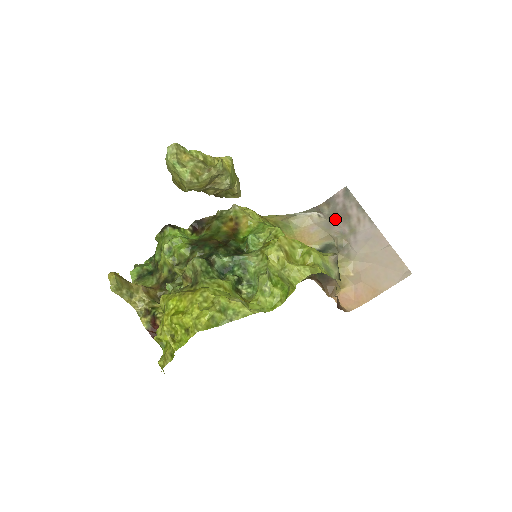
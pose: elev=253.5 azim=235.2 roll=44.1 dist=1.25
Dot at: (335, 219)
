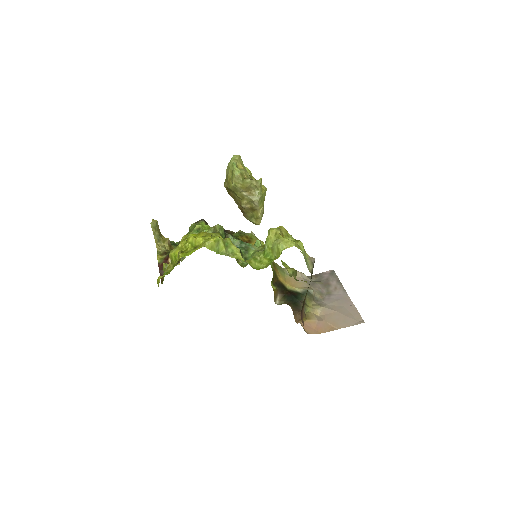
Dot at: (318, 283)
